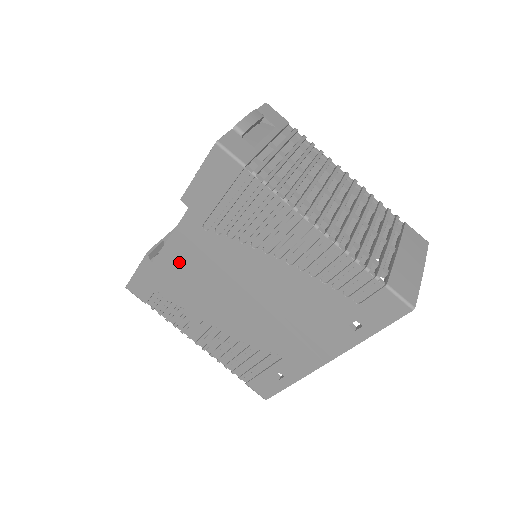
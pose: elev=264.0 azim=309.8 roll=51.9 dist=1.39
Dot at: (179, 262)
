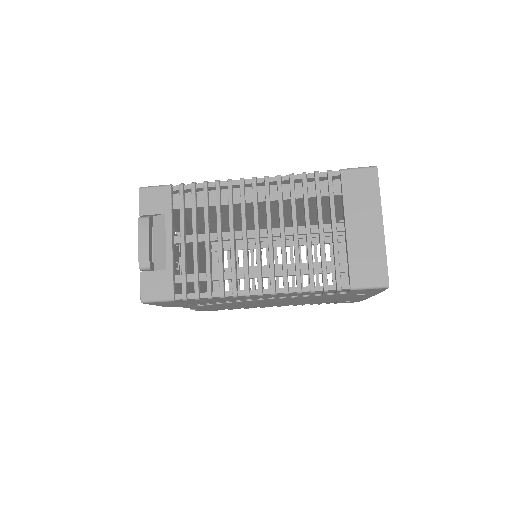
Dot at: occluded
